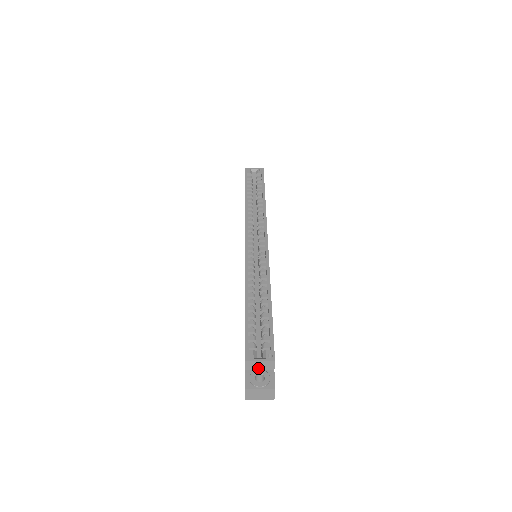
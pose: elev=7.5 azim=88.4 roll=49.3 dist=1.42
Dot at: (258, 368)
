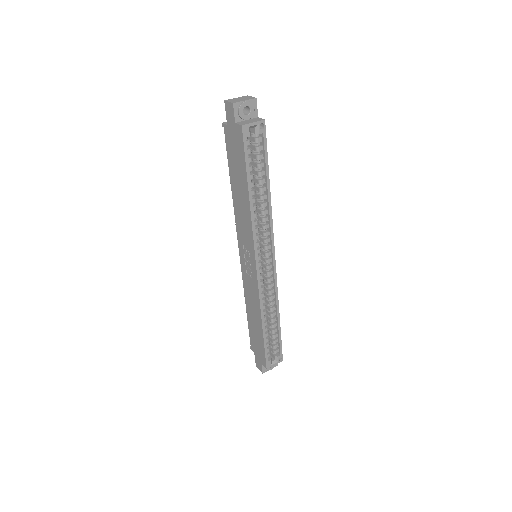
Dot at: occluded
